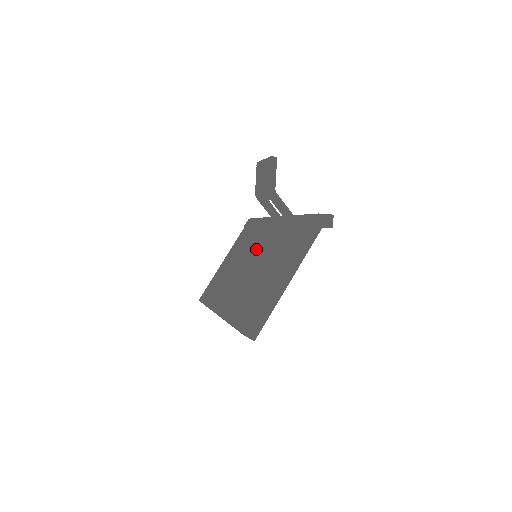
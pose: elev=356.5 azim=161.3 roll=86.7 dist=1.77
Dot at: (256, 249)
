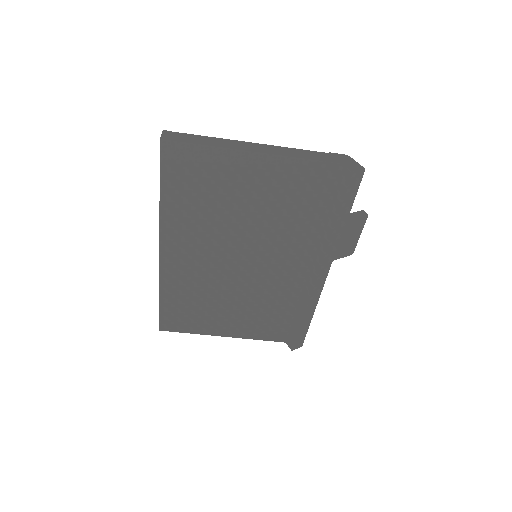
Dot at: occluded
